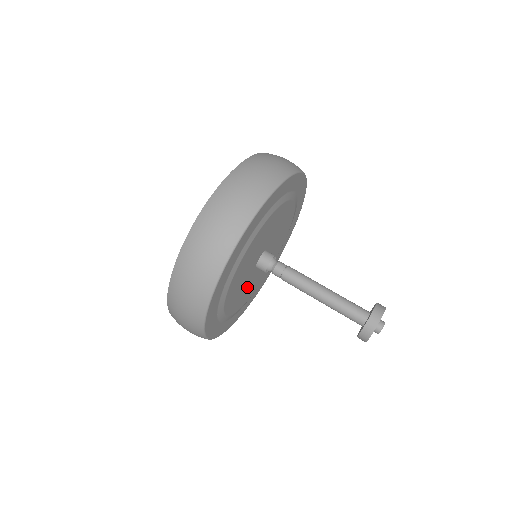
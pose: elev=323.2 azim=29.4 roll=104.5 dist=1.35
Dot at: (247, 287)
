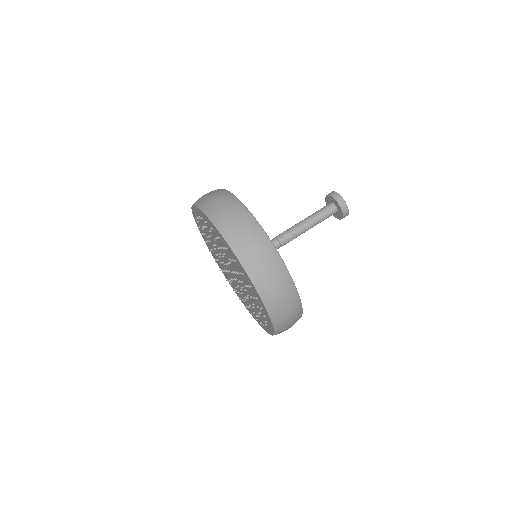
Dot at: occluded
